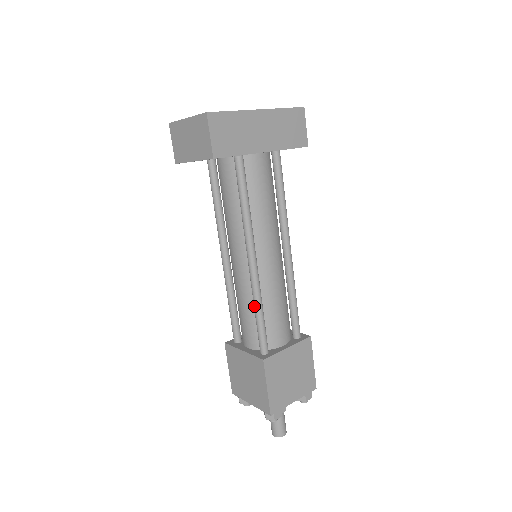
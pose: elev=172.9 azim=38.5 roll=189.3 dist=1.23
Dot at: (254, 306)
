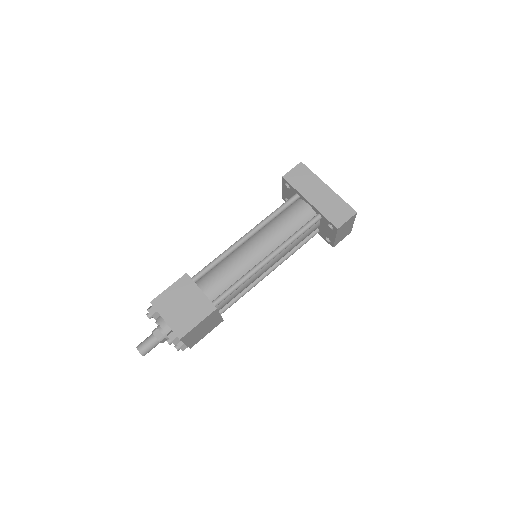
Dot at: (220, 255)
